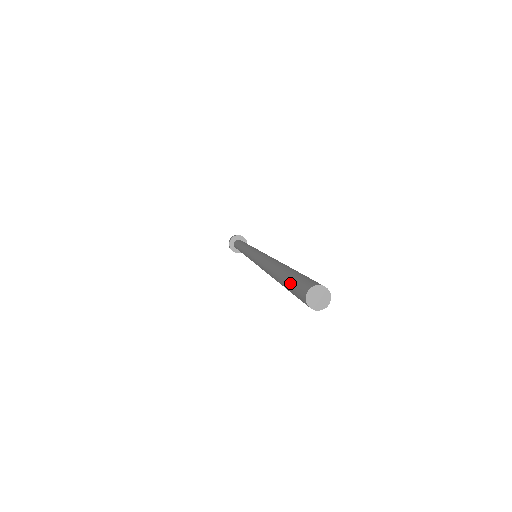
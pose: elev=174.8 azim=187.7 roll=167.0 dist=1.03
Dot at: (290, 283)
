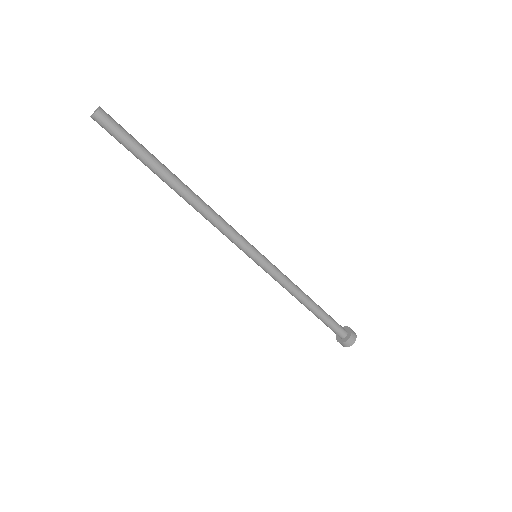
Dot at: occluded
